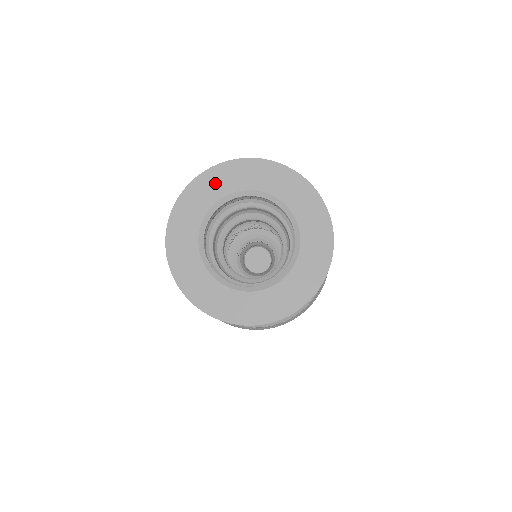
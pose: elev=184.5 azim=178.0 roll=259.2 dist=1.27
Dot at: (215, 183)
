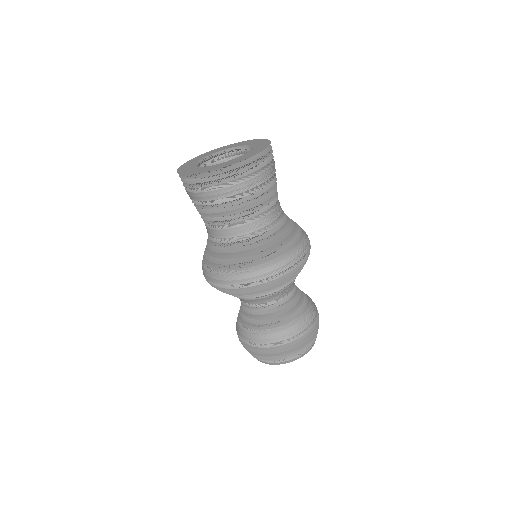
Dot at: (198, 158)
